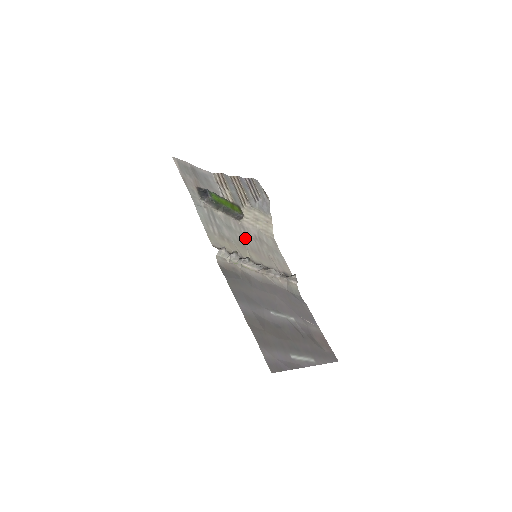
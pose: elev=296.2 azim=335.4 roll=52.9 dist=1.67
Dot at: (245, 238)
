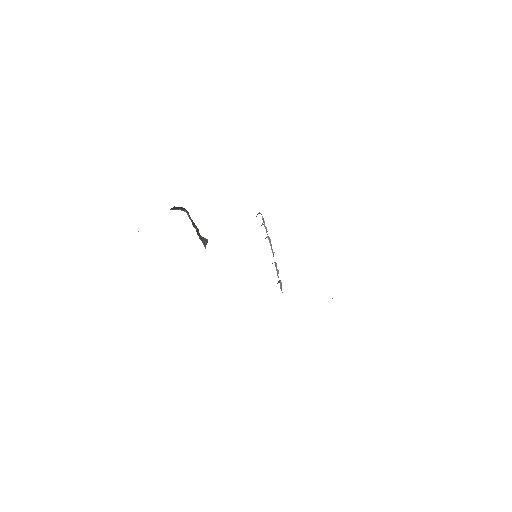
Dot at: occluded
